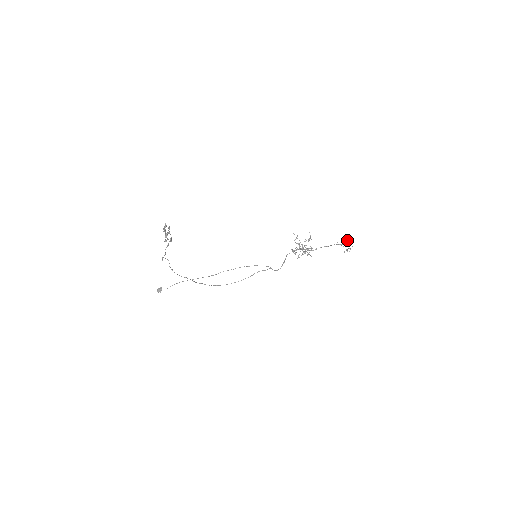
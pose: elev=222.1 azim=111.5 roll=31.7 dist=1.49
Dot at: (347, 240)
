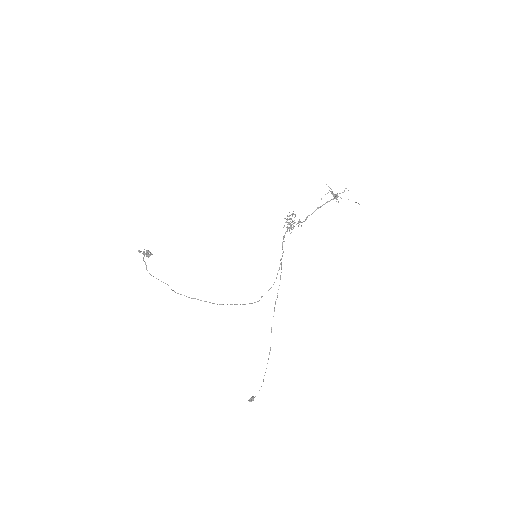
Dot at: (332, 192)
